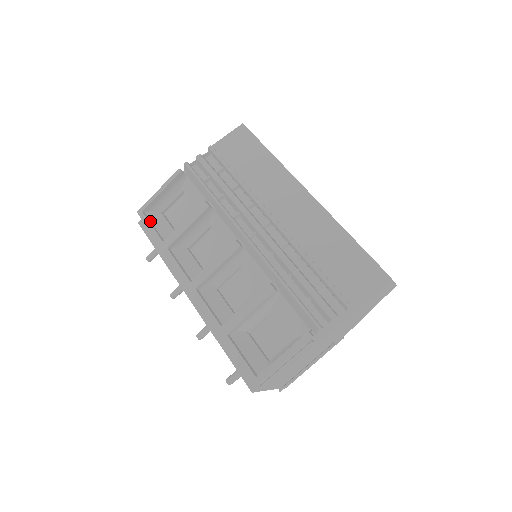
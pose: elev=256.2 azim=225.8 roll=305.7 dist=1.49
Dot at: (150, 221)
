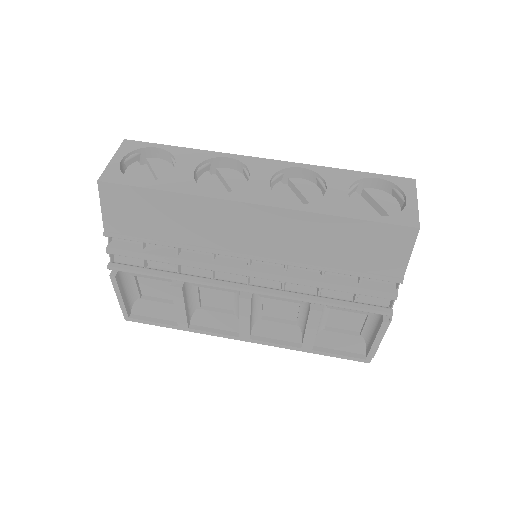
Dot at: (144, 317)
